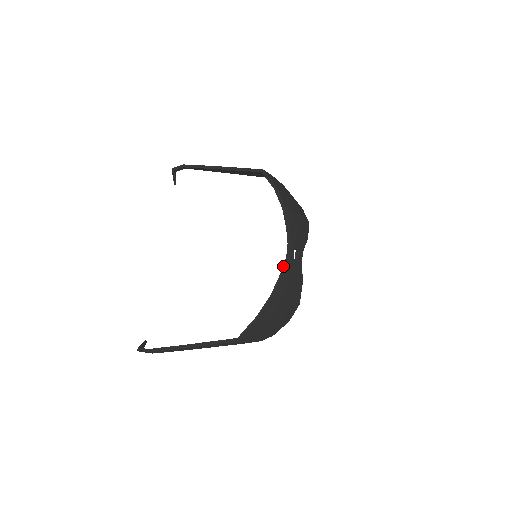
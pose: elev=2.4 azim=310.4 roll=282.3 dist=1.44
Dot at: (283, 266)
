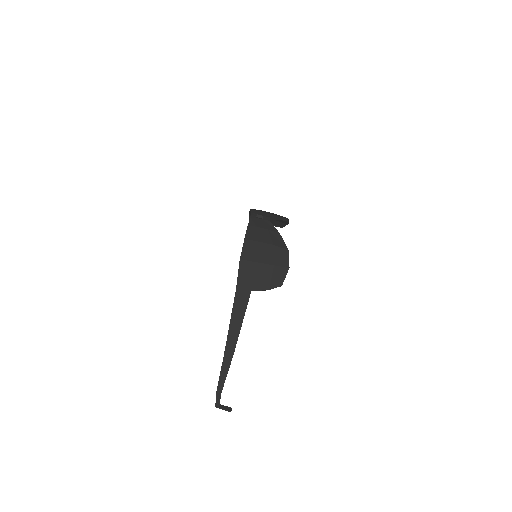
Dot at: occluded
